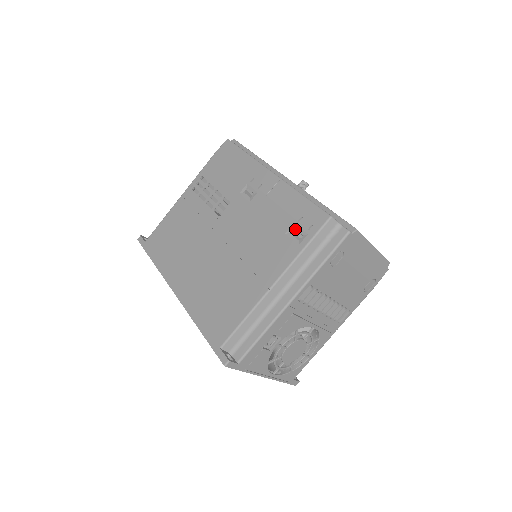
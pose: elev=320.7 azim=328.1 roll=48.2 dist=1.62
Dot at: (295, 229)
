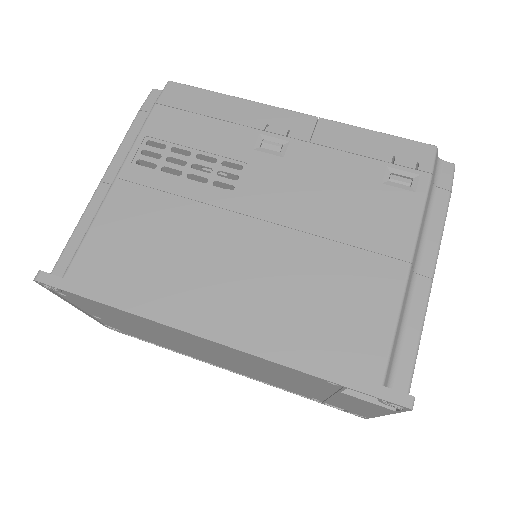
Dot at: (391, 174)
